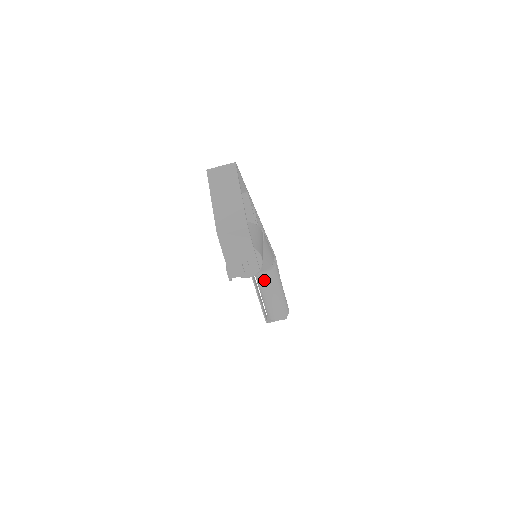
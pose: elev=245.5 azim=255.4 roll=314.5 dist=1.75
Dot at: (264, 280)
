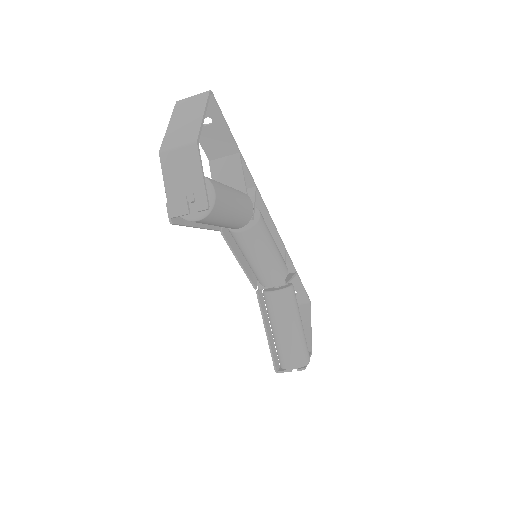
Dot at: (273, 303)
